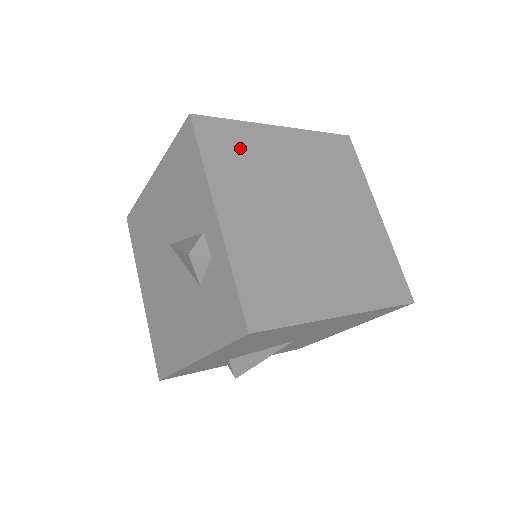
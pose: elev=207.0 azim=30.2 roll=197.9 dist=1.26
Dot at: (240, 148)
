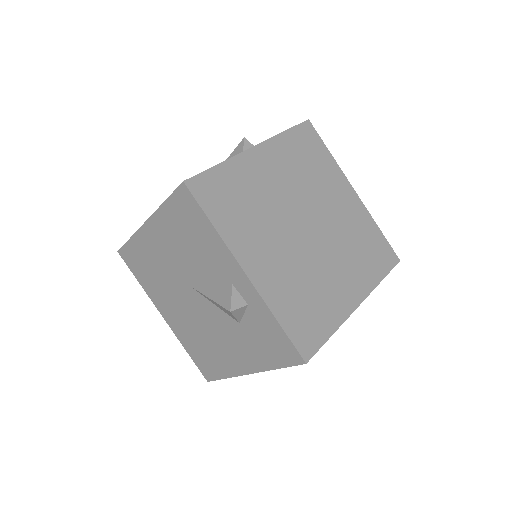
Dot at: (235, 193)
